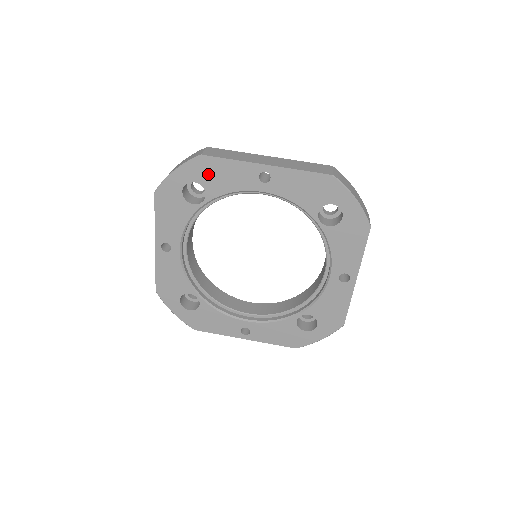
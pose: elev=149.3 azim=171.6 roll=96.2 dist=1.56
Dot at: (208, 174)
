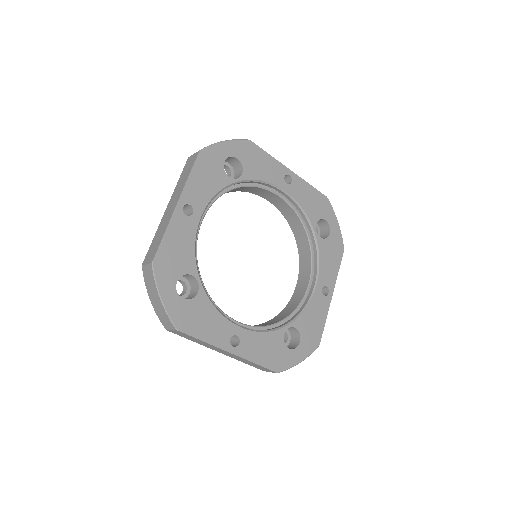
Dot at: (250, 157)
